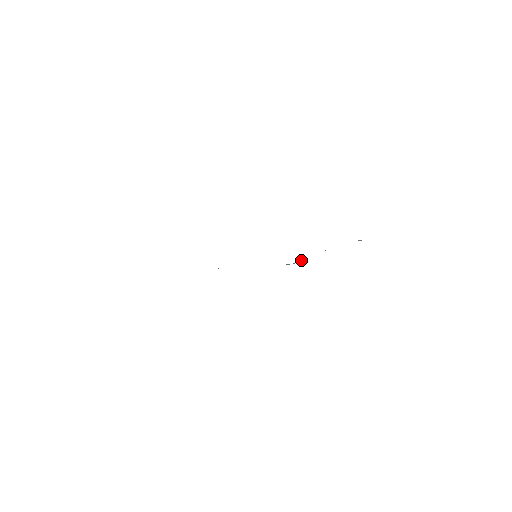
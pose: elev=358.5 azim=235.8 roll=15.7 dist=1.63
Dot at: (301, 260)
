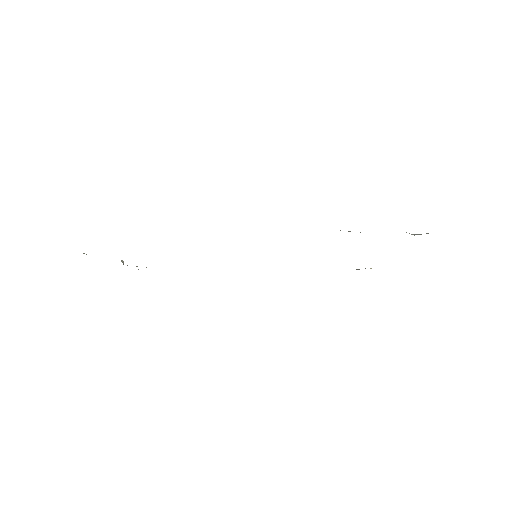
Dot at: occluded
